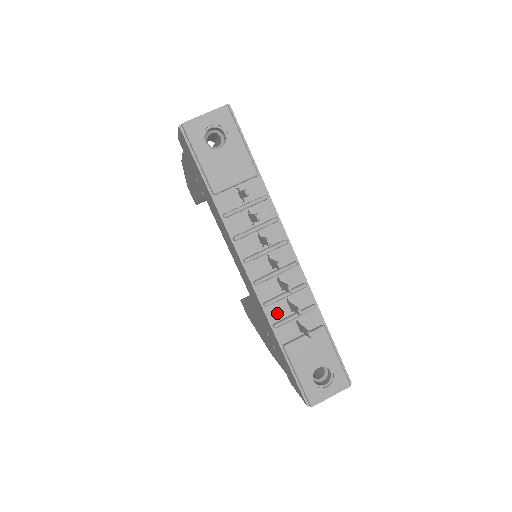
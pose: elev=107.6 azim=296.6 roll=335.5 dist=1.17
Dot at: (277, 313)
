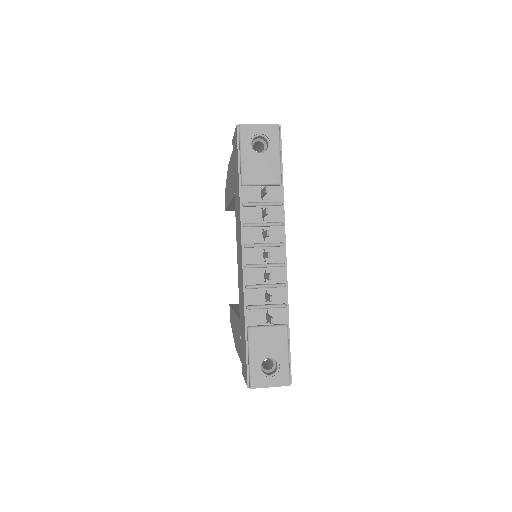
Dot at: (253, 298)
